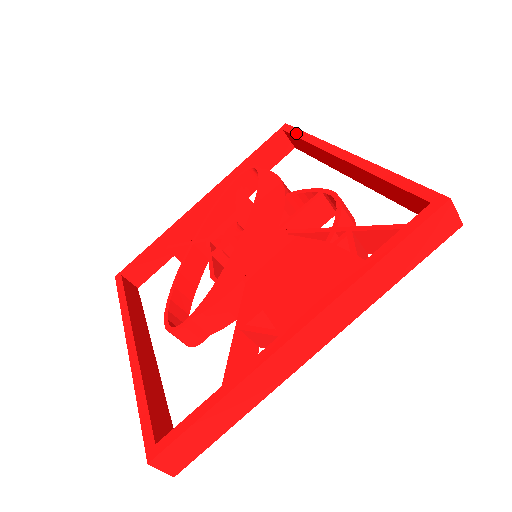
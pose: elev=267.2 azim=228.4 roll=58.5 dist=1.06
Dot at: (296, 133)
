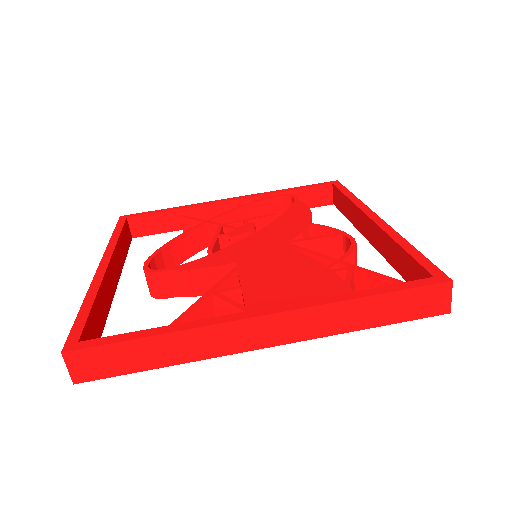
Dot at: (343, 189)
